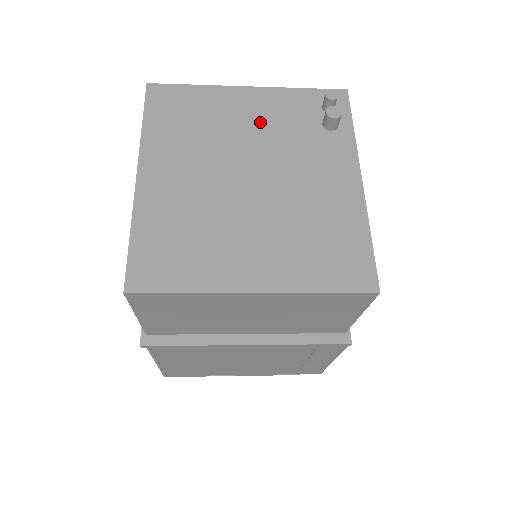
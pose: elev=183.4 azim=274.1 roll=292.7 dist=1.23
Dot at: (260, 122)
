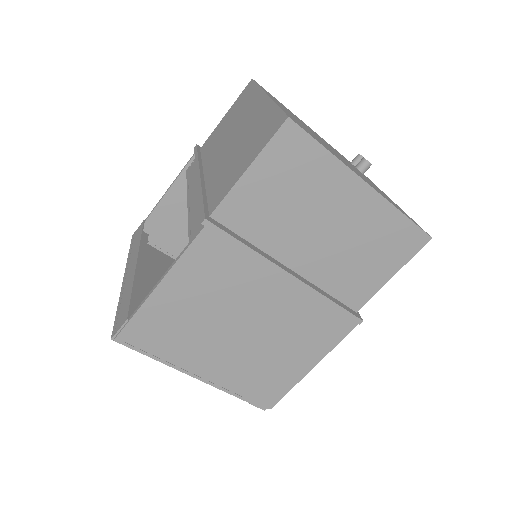
Dot at: occluded
